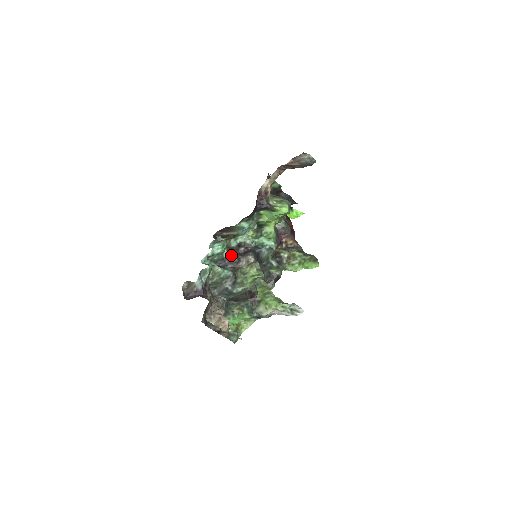
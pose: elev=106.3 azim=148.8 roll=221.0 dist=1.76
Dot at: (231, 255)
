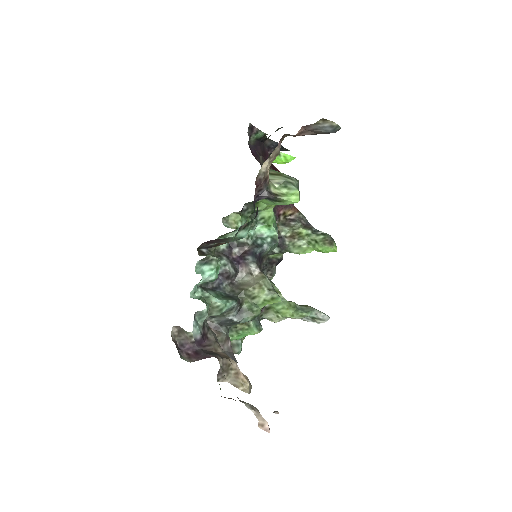
Dot at: (225, 268)
